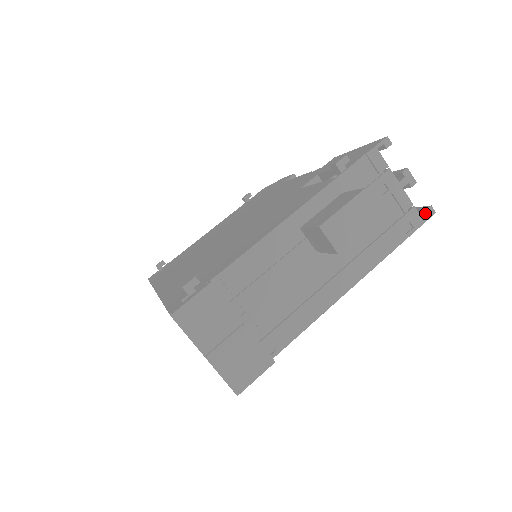
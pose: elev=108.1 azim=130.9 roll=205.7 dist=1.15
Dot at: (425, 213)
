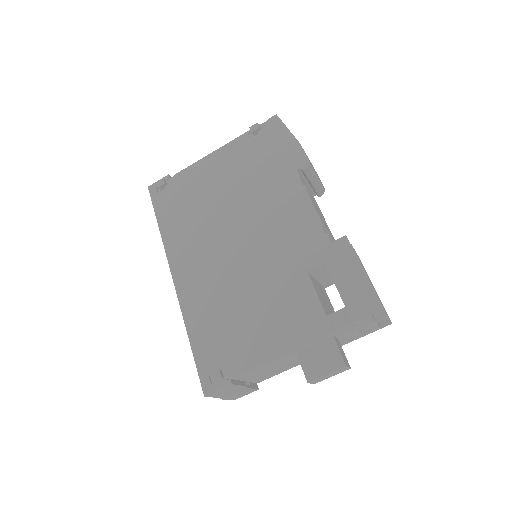
Dot at: (385, 323)
